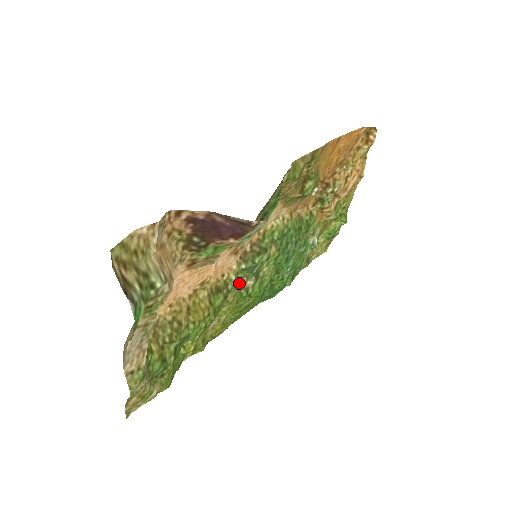
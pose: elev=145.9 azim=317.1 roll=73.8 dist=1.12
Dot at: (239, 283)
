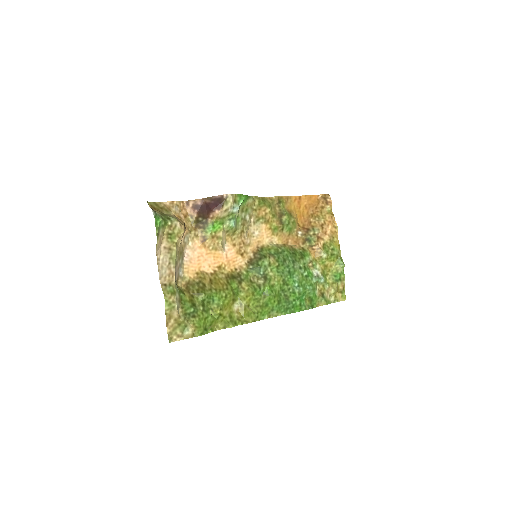
Dot at: (251, 280)
